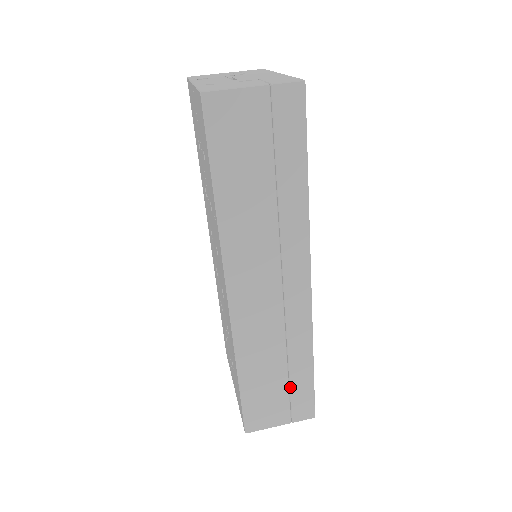
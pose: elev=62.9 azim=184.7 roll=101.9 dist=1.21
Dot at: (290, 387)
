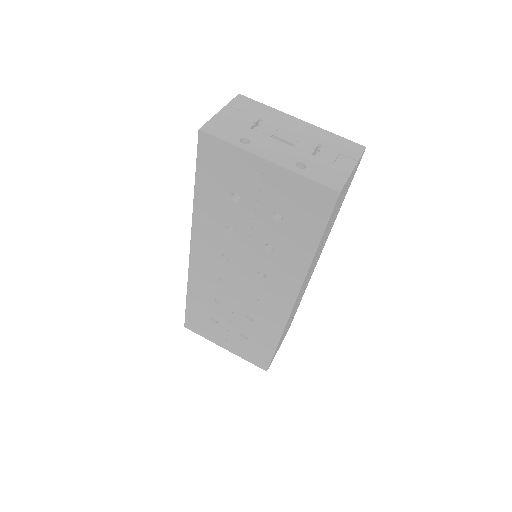
Dot at: occluded
